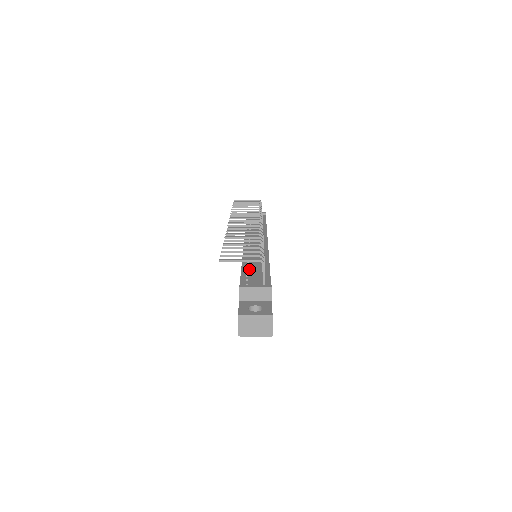
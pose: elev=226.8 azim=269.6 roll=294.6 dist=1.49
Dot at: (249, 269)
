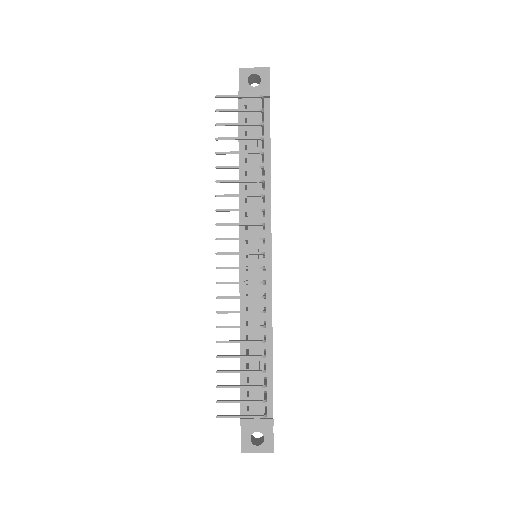
Dot at: (249, 360)
